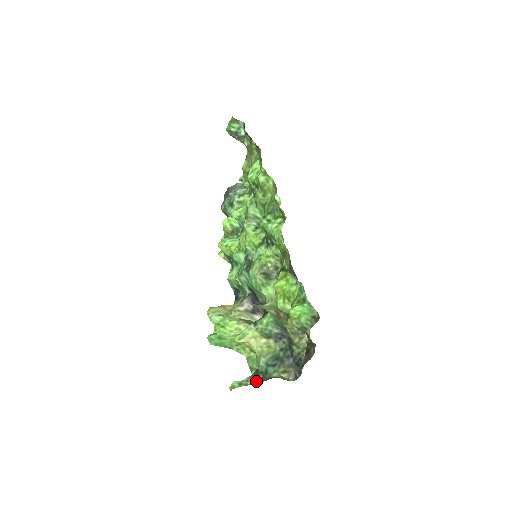
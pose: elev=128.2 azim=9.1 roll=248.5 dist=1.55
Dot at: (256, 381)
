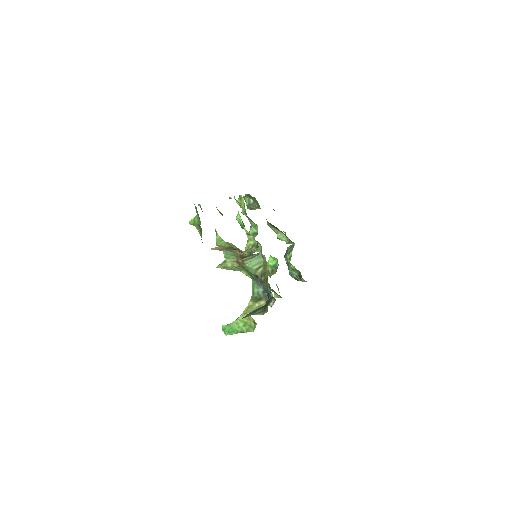
Dot at: occluded
